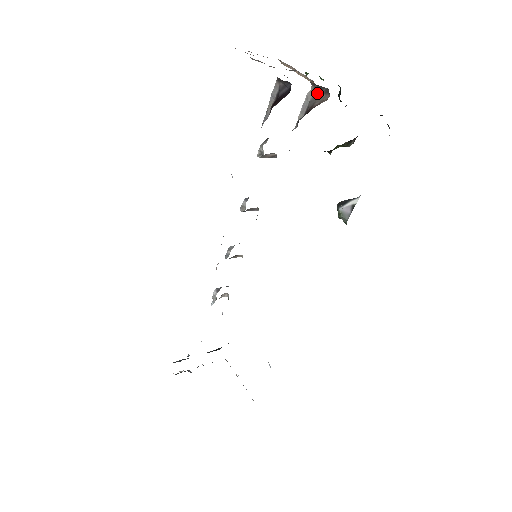
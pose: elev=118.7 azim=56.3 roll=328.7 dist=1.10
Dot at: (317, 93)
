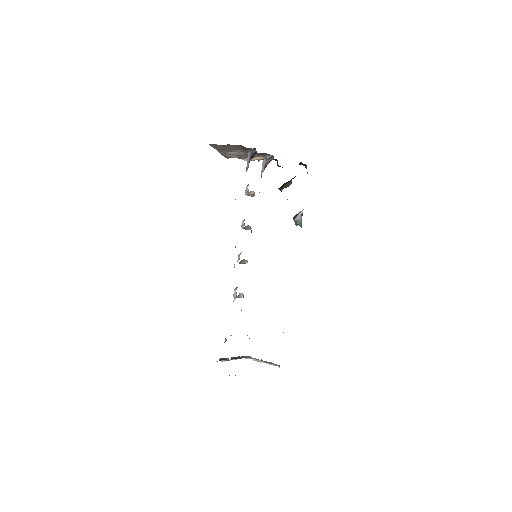
Dot at: (268, 159)
